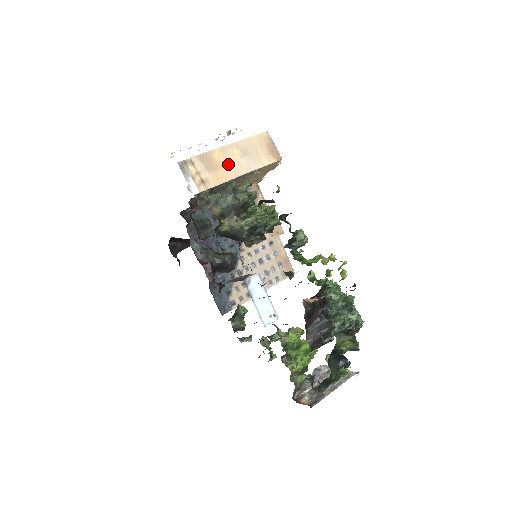
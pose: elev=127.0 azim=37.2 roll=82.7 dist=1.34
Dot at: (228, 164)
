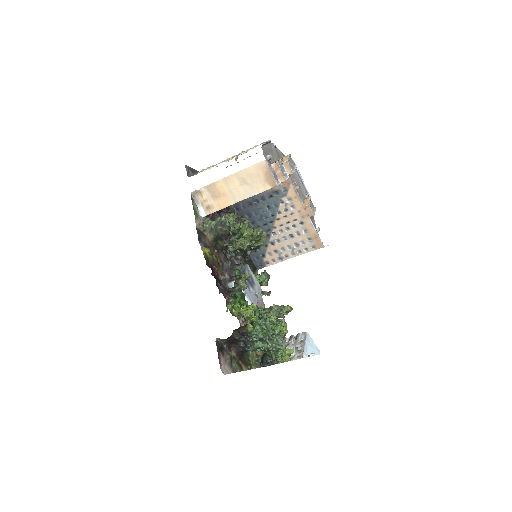
Dot at: (229, 192)
